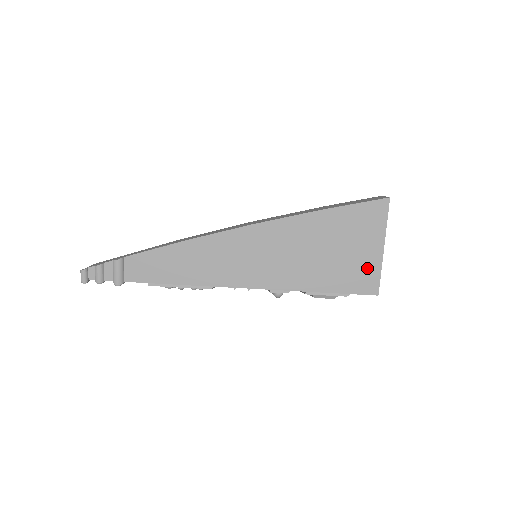
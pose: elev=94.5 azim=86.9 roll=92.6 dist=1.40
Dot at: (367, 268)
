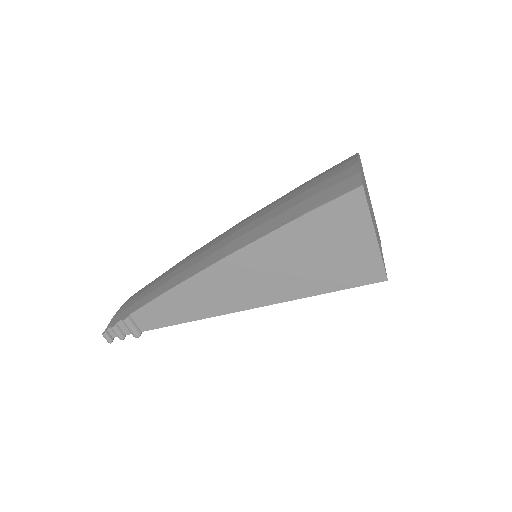
Dot at: (365, 260)
